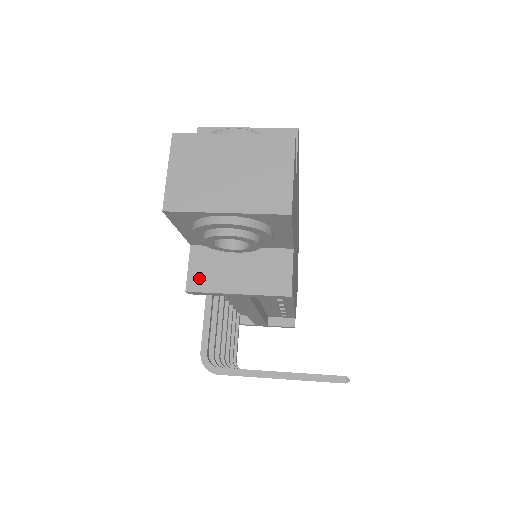
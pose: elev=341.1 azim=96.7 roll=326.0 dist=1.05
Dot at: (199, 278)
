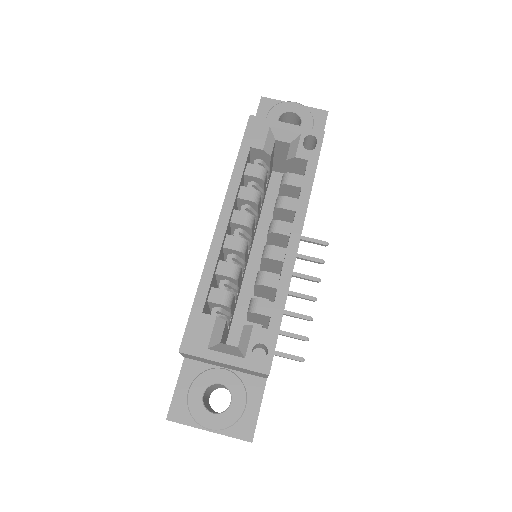
Dot at: occluded
